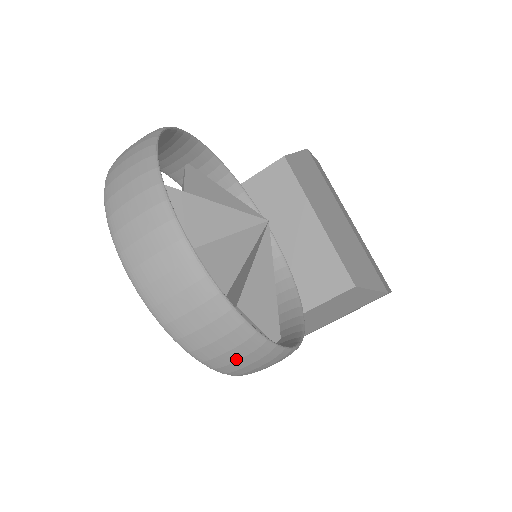
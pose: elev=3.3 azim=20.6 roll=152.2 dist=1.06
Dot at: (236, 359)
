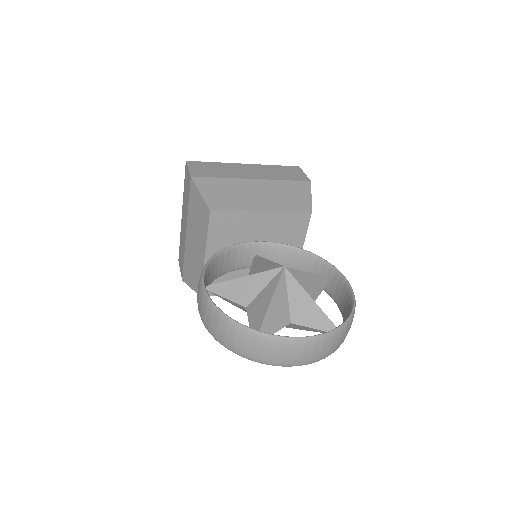
Dot at: occluded
